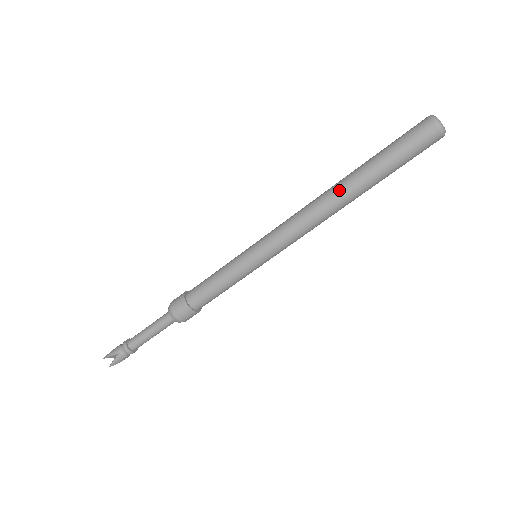
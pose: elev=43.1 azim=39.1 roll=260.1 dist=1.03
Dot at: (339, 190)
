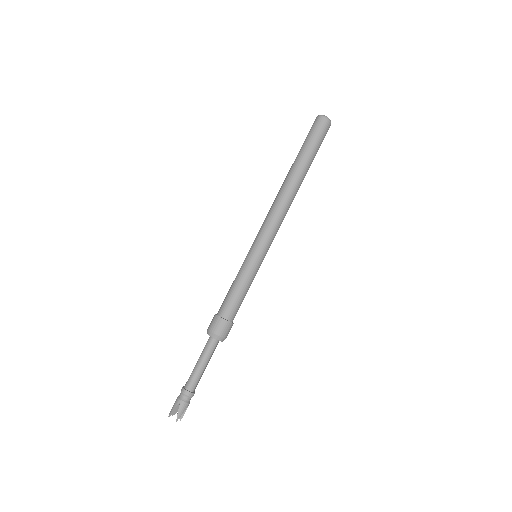
Dot at: (288, 180)
